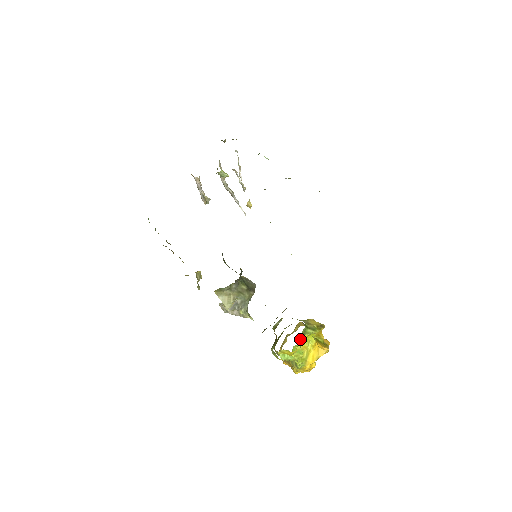
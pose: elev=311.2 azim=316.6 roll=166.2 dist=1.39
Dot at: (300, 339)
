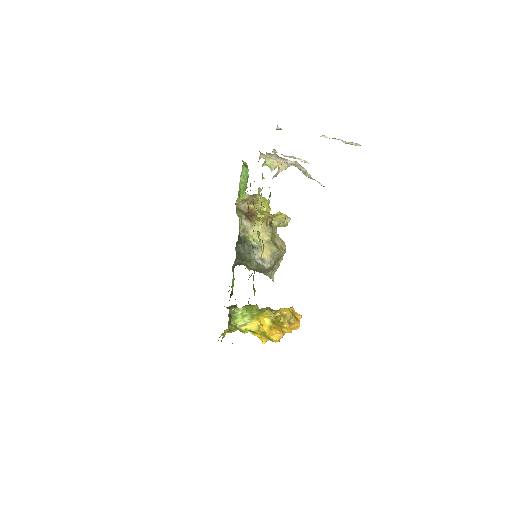
Dot at: (284, 318)
